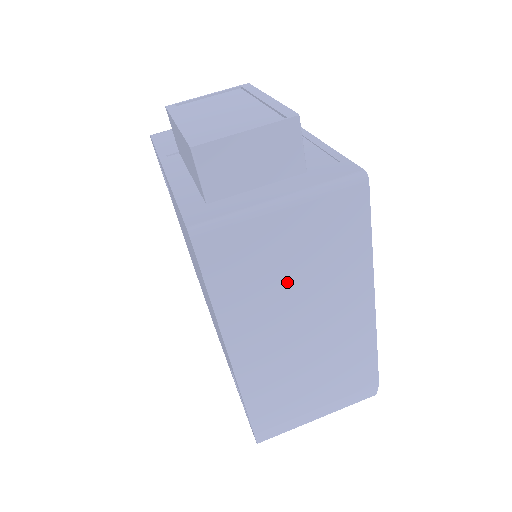
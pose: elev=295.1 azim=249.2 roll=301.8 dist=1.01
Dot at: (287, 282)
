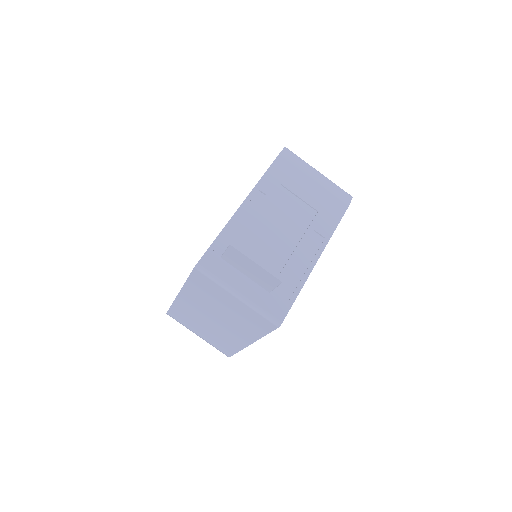
Dot at: (220, 308)
